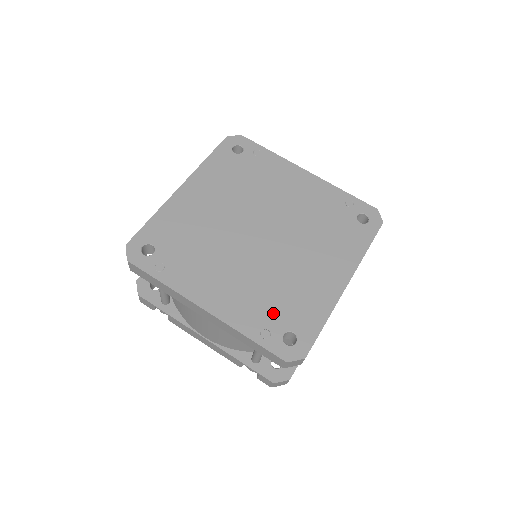
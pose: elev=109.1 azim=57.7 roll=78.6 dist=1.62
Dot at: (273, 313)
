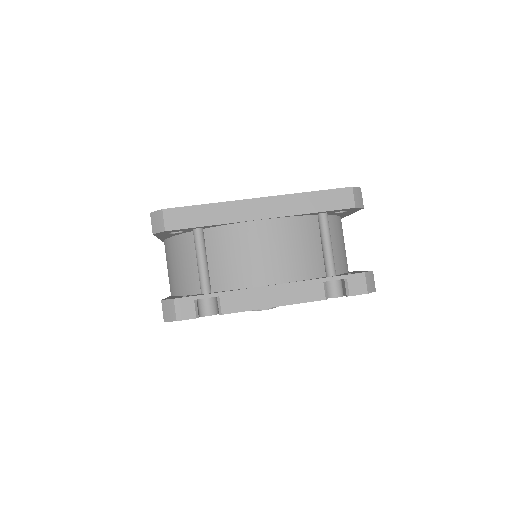
Dot at: occluded
